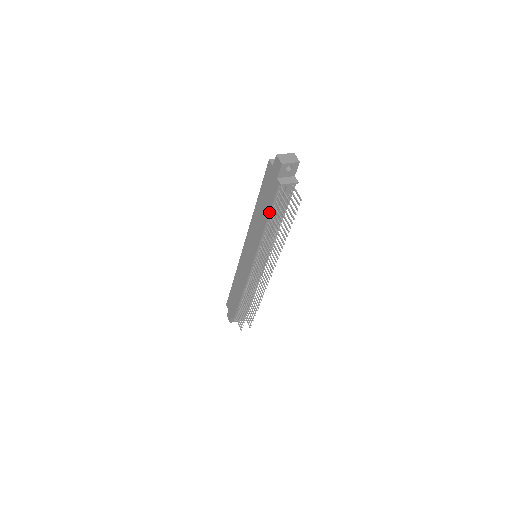
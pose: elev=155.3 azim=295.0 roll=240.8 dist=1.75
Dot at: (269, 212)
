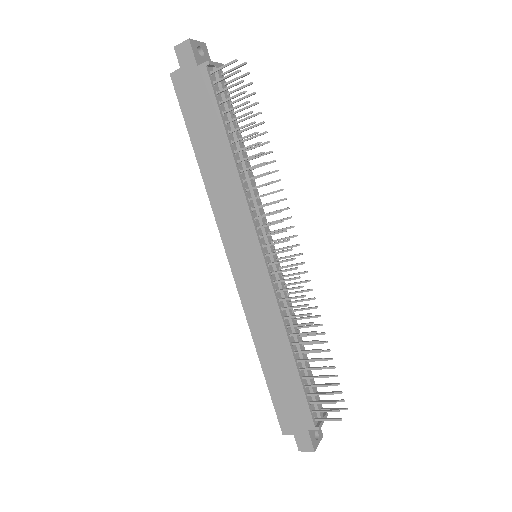
Dot at: (223, 126)
